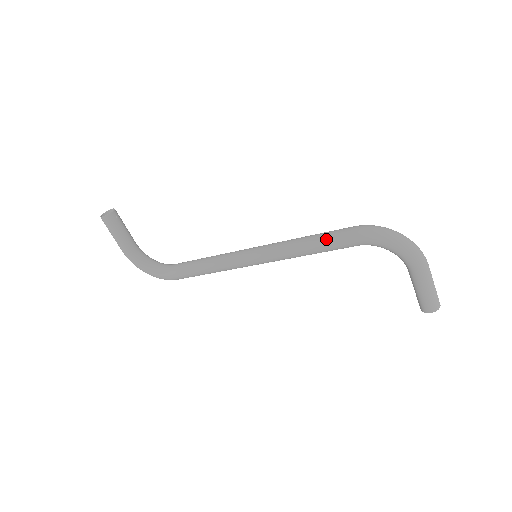
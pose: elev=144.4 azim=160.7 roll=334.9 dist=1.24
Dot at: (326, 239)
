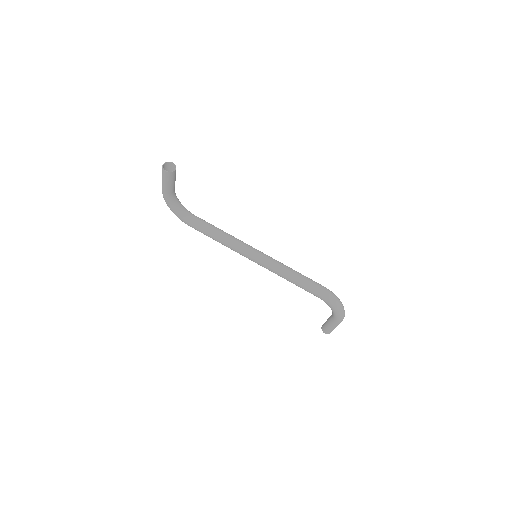
Dot at: (305, 285)
